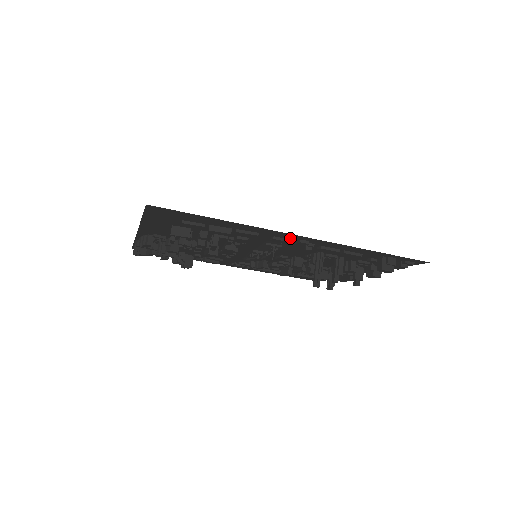
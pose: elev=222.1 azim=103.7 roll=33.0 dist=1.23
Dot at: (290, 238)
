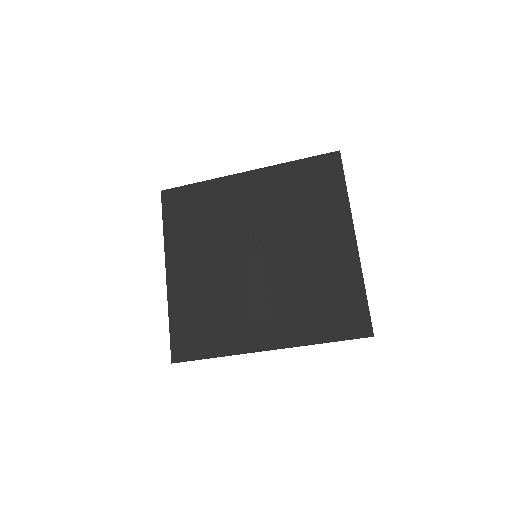
Dot at: (262, 338)
